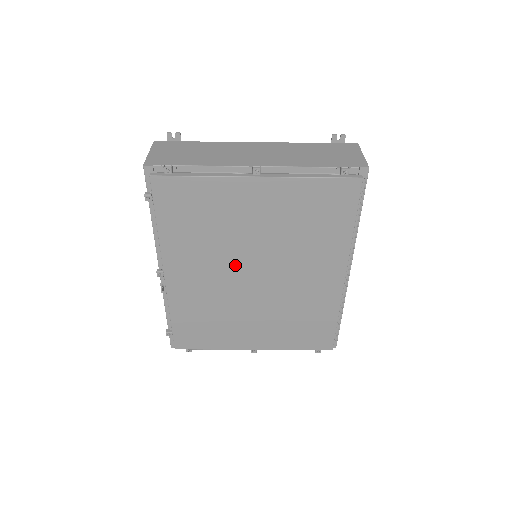
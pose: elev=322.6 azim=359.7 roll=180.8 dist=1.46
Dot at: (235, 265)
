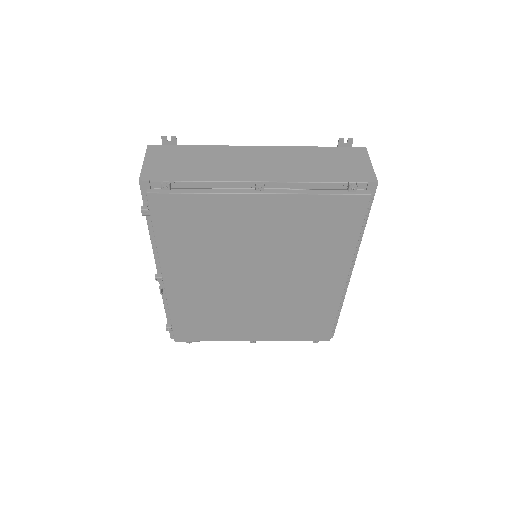
Dot at: (236, 271)
